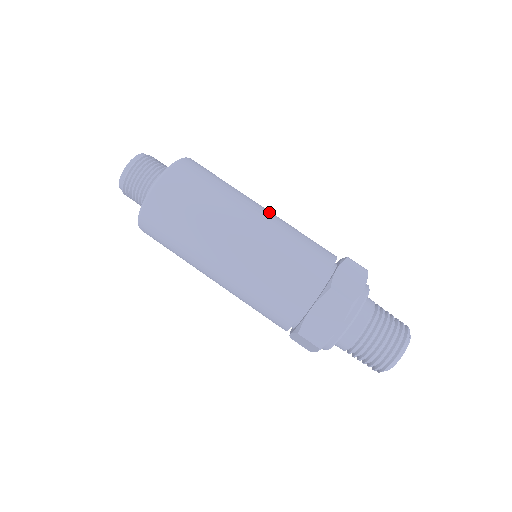
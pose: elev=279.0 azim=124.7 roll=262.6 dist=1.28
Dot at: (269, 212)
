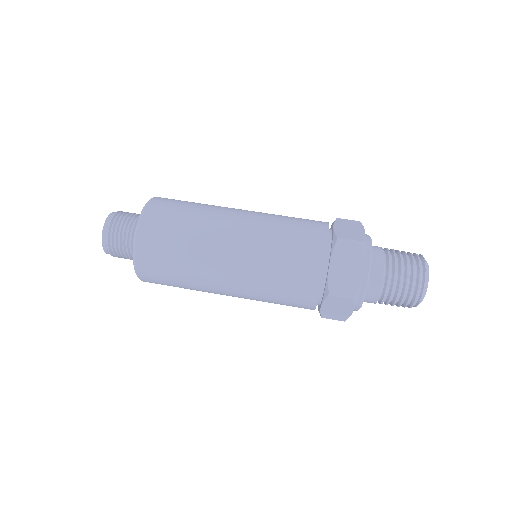
Dot at: occluded
